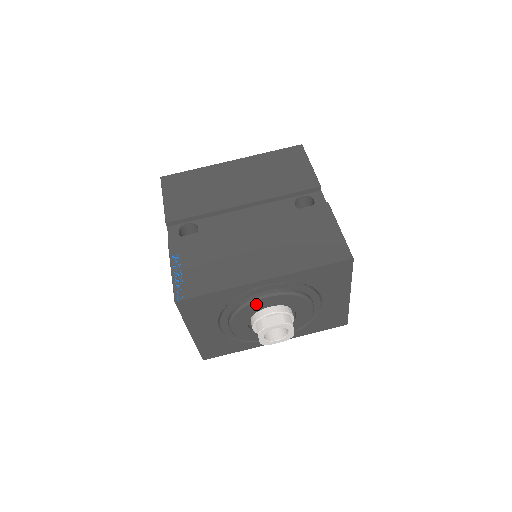
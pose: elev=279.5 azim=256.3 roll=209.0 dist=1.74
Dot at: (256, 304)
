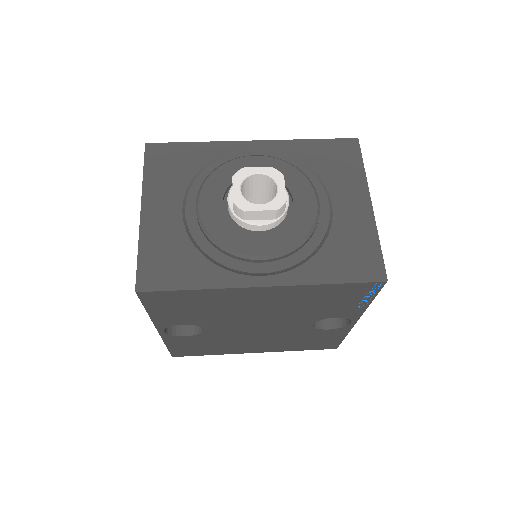
Dot at: (238, 164)
